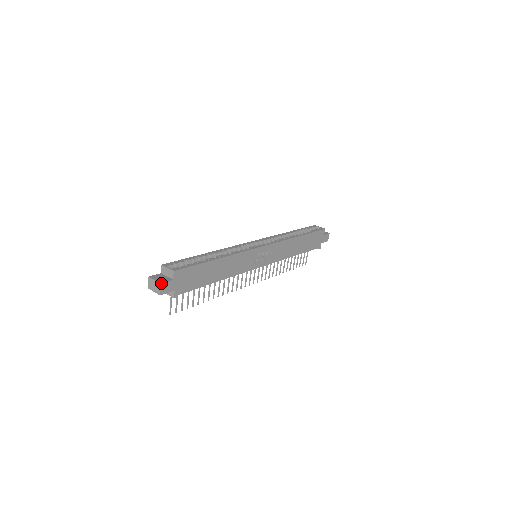
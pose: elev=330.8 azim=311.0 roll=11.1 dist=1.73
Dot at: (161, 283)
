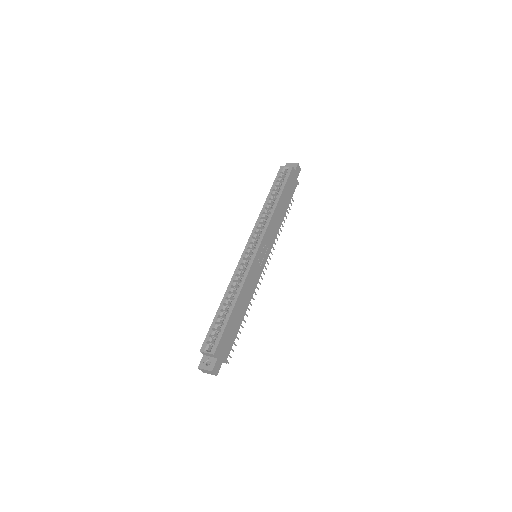
Dot at: (212, 371)
